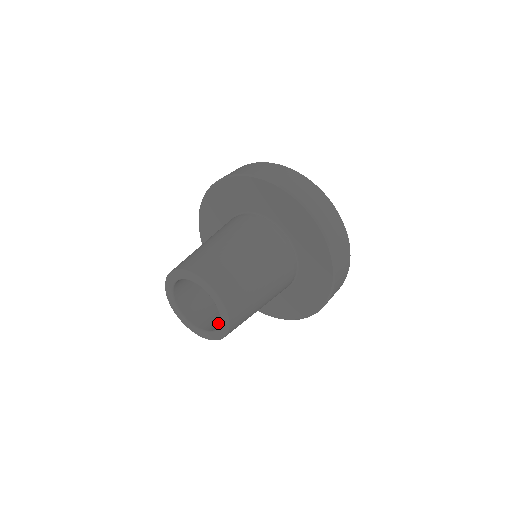
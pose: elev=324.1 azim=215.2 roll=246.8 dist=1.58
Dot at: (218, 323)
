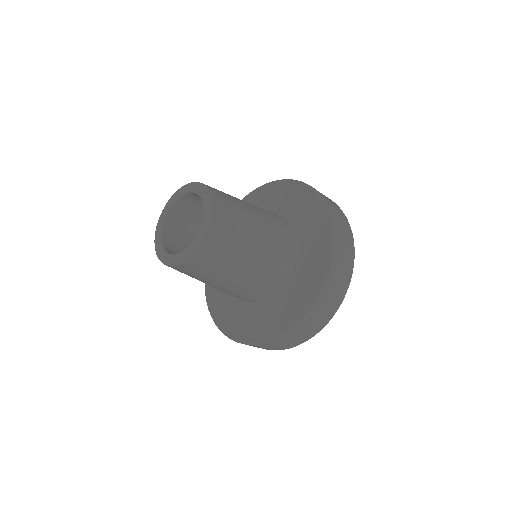
Dot at: occluded
